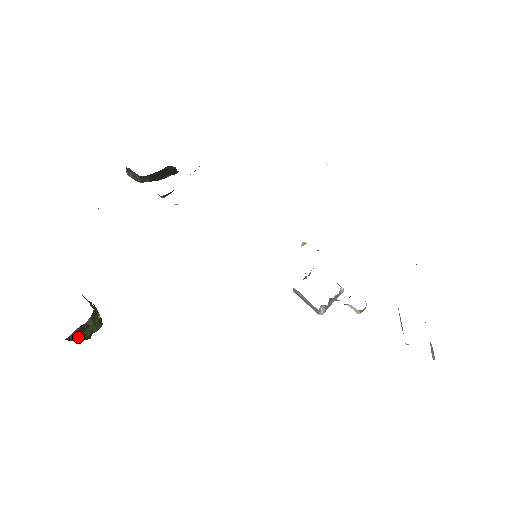
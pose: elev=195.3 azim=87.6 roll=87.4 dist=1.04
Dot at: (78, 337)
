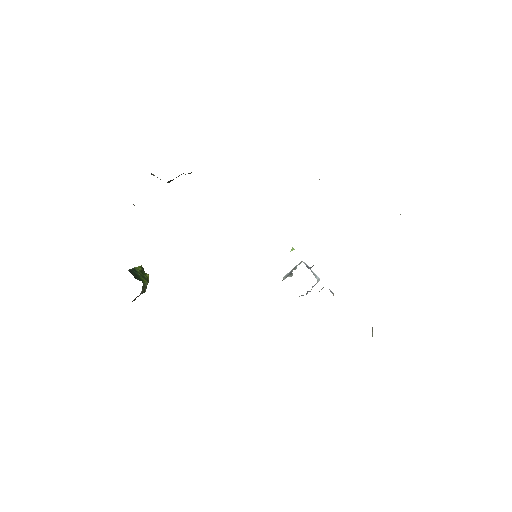
Dot at: occluded
